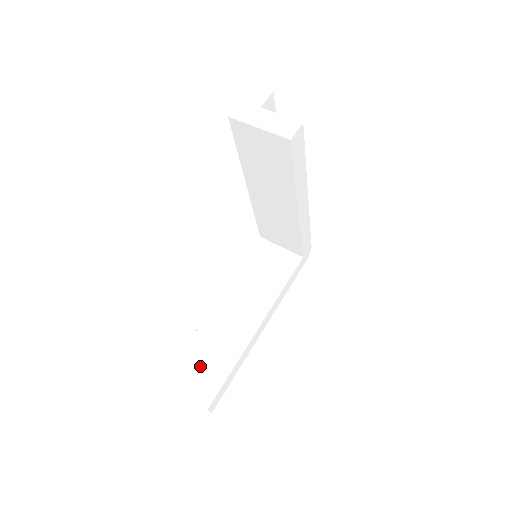
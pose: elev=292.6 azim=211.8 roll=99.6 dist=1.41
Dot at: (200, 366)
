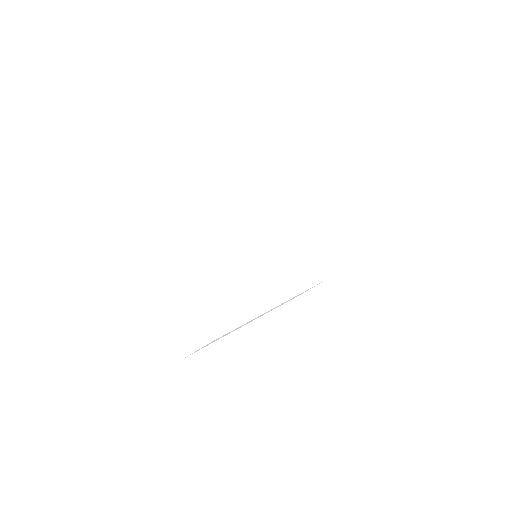
Dot at: occluded
